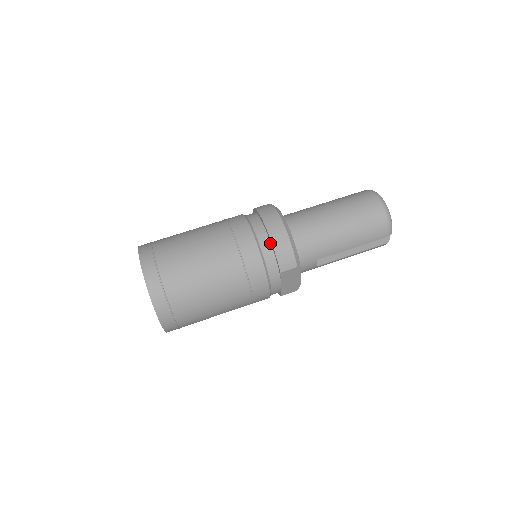
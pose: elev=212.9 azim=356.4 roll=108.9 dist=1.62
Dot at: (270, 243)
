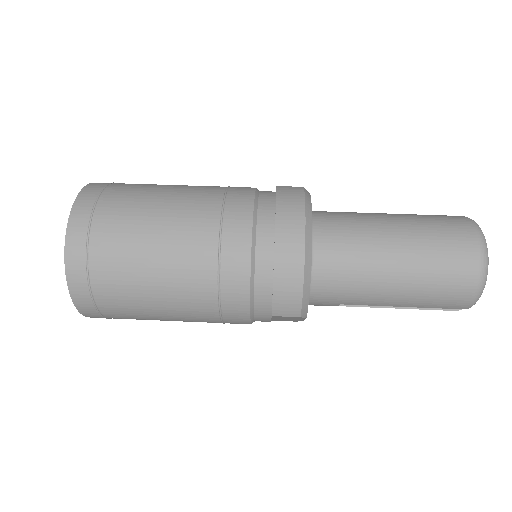
Dot at: (272, 271)
